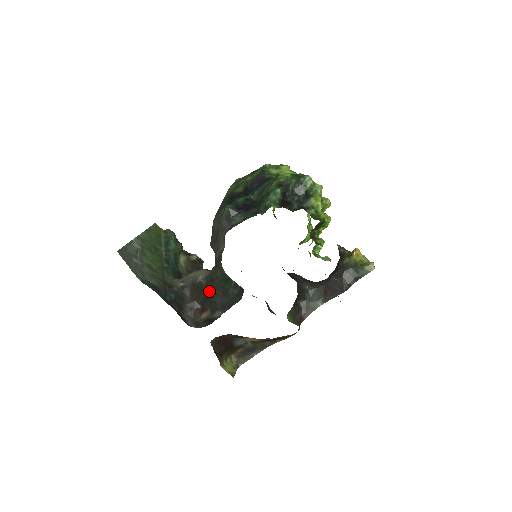
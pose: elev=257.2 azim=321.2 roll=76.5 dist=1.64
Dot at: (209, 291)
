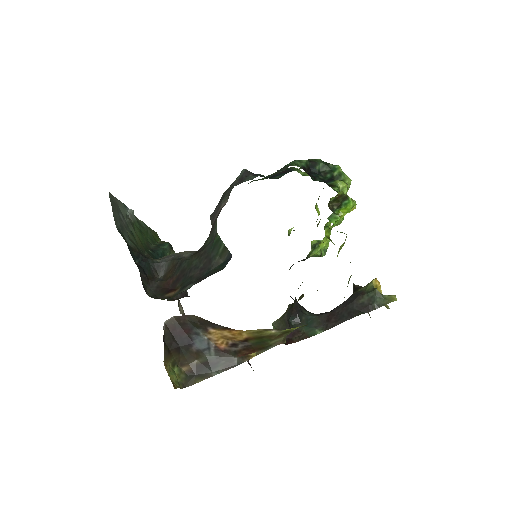
Dot at: (188, 265)
